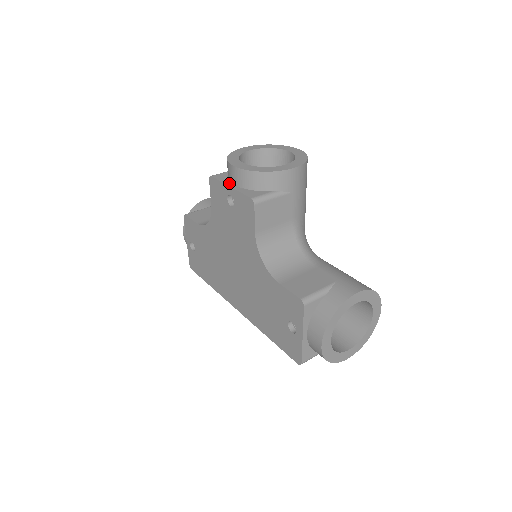
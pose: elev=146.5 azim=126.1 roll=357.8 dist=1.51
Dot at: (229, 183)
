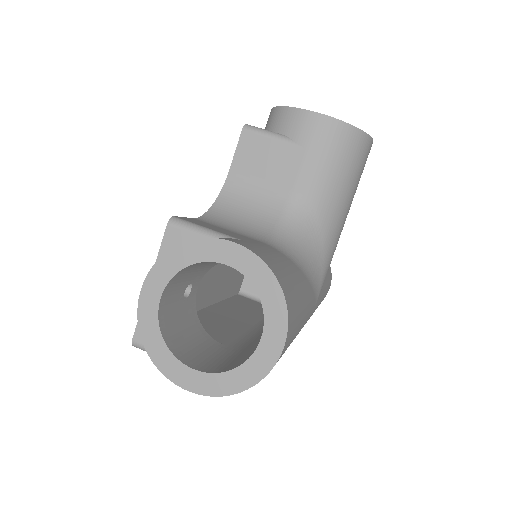
Dot at: occluded
